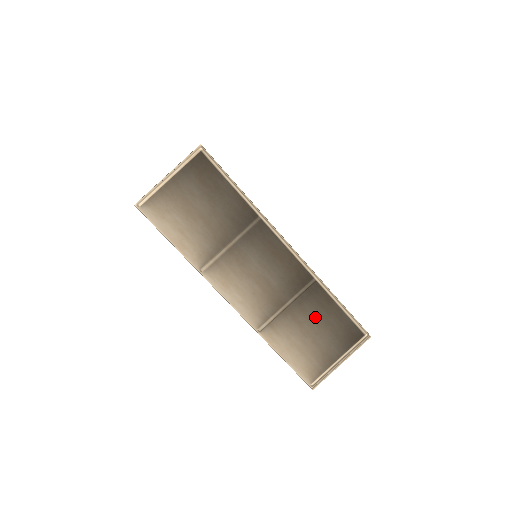
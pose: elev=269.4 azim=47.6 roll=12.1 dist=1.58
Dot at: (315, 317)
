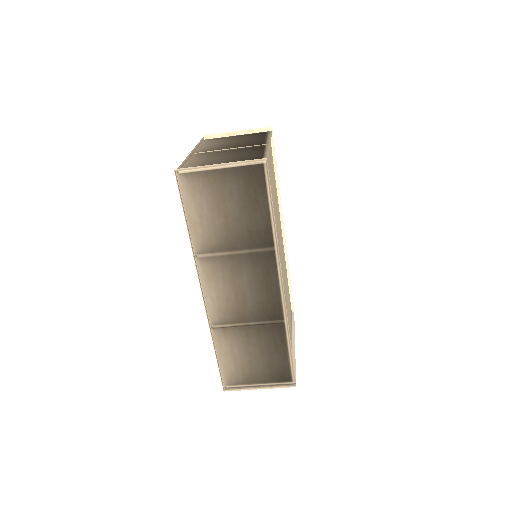
Dot at: (264, 346)
